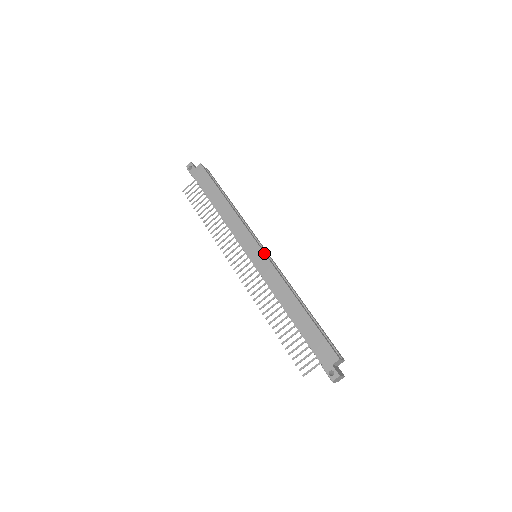
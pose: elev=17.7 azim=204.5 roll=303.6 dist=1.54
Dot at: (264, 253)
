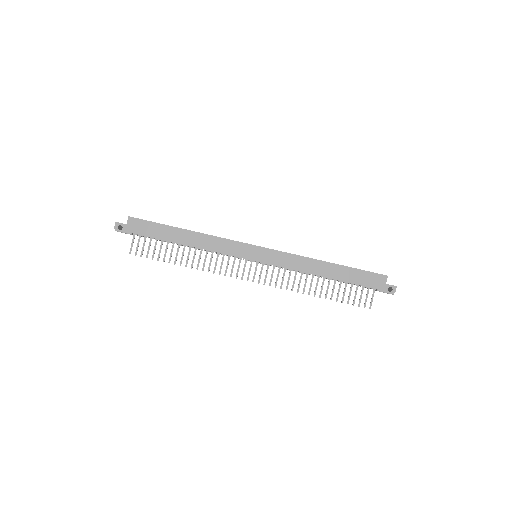
Dot at: (266, 248)
